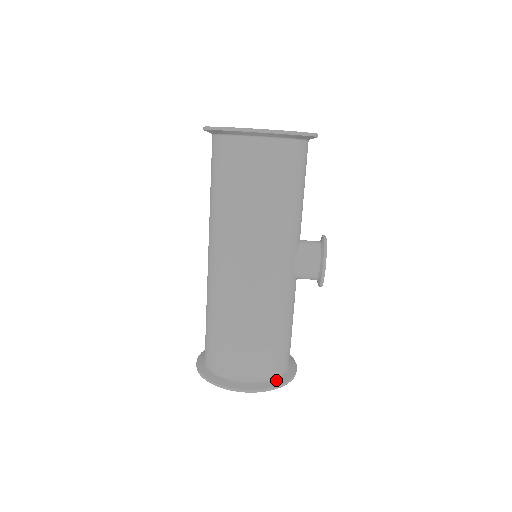
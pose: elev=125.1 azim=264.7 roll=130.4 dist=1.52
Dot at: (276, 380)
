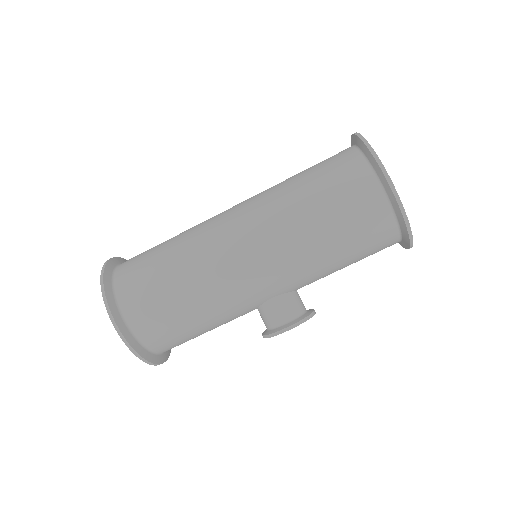
Dot at: (143, 349)
